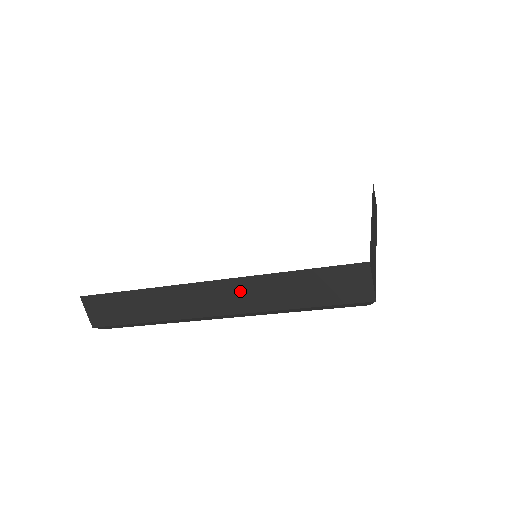
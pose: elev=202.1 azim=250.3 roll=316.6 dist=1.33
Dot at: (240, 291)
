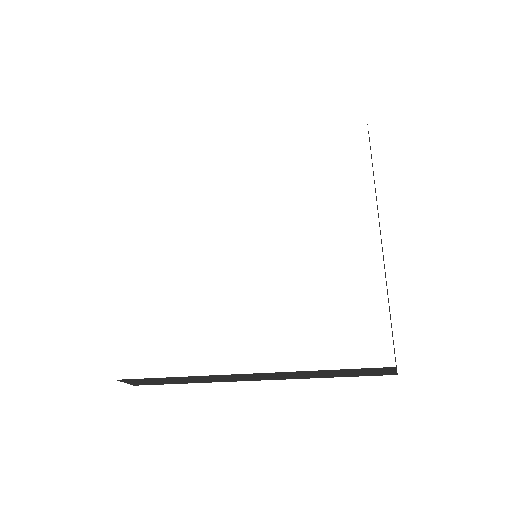
Dot at: (273, 375)
